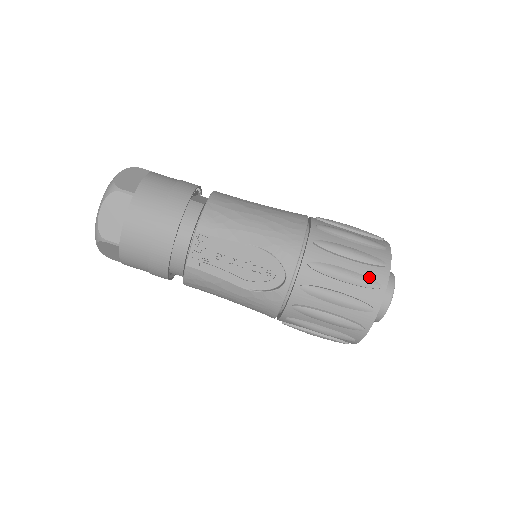
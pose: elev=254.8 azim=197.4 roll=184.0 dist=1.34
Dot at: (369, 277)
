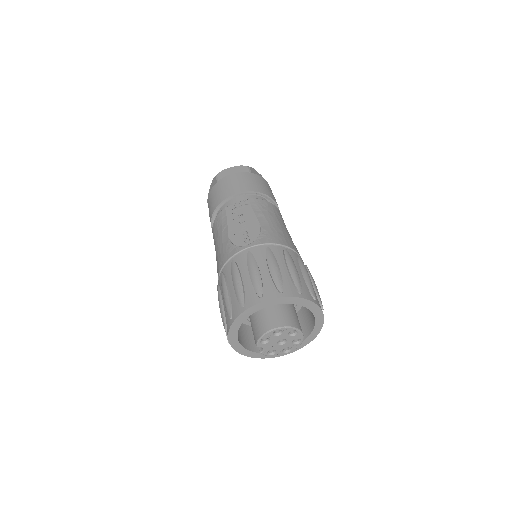
Dot at: (284, 284)
